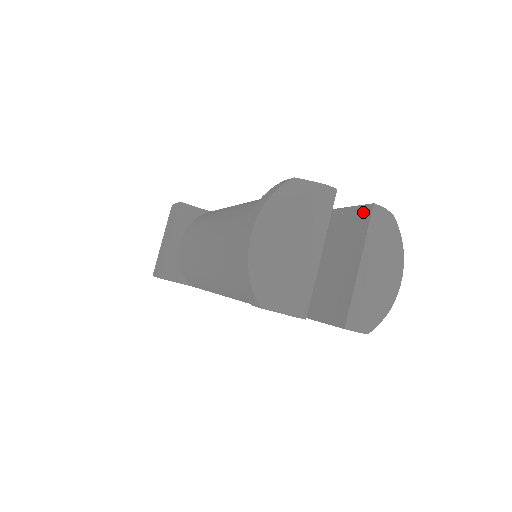
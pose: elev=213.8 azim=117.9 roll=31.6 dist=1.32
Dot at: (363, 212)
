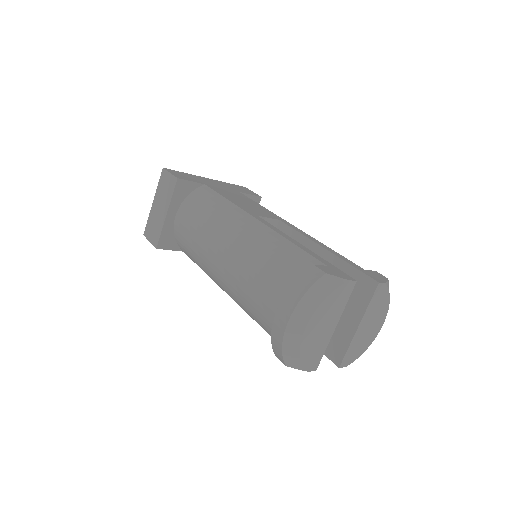
Dot at: (368, 283)
